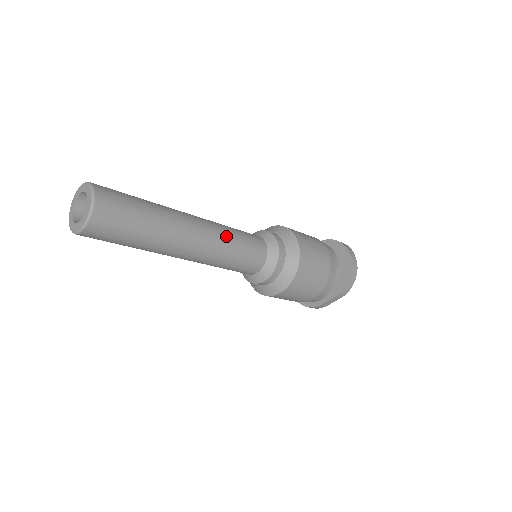
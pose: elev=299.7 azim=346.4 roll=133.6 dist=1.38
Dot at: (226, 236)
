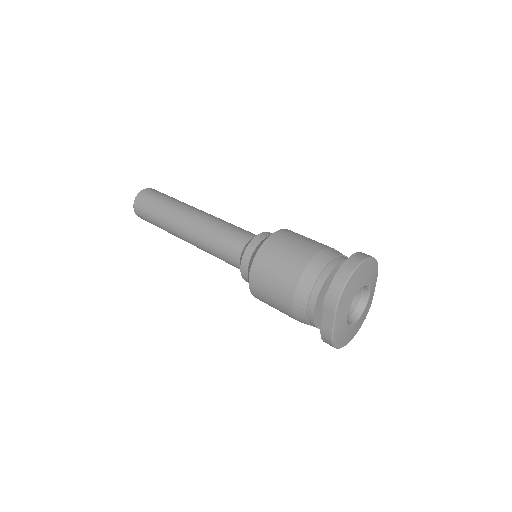
Dot at: (214, 222)
